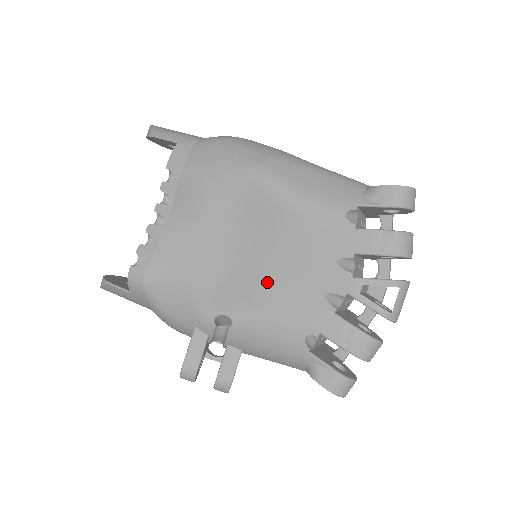
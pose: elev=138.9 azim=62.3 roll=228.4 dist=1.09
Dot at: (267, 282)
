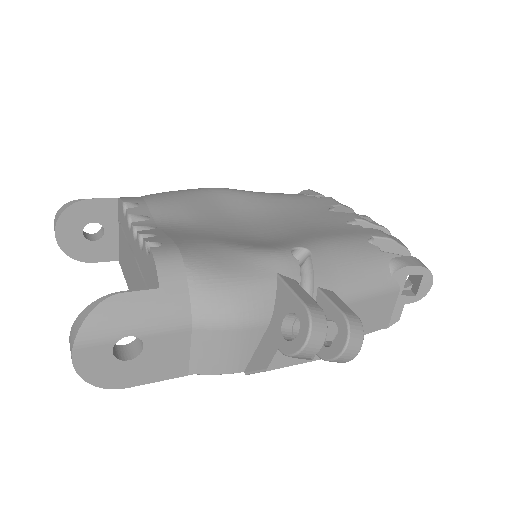
Dot at: (300, 229)
